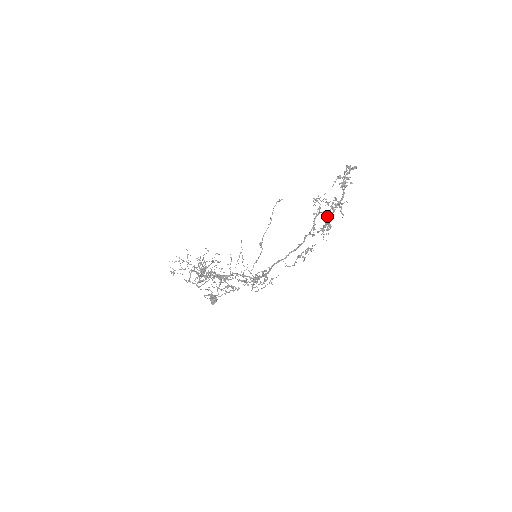
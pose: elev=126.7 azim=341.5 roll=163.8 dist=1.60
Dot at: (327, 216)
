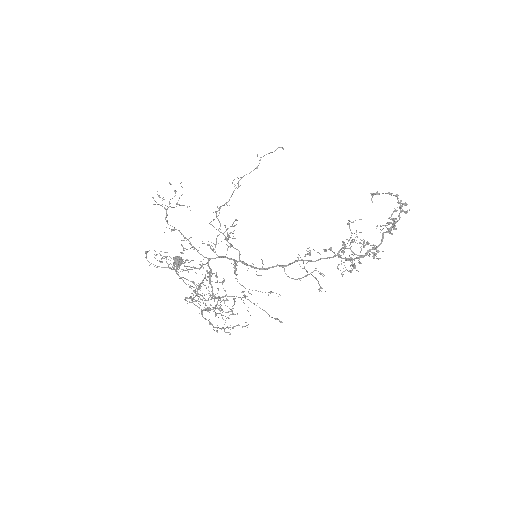
Dot at: (359, 262)
